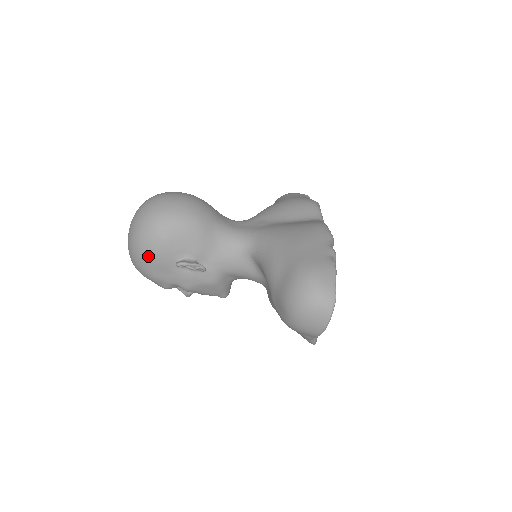
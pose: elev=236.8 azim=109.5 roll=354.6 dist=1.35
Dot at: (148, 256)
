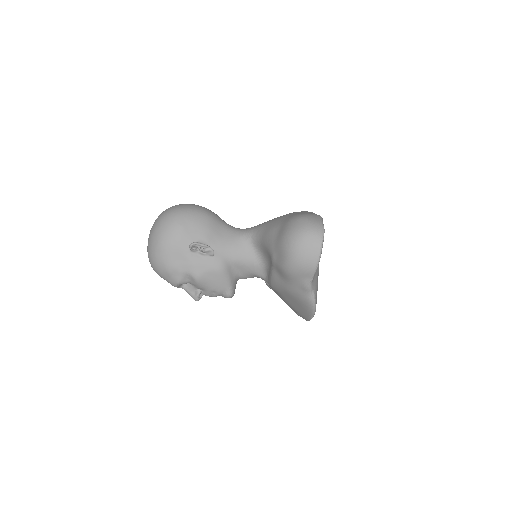
Dot at: (166, 242)
